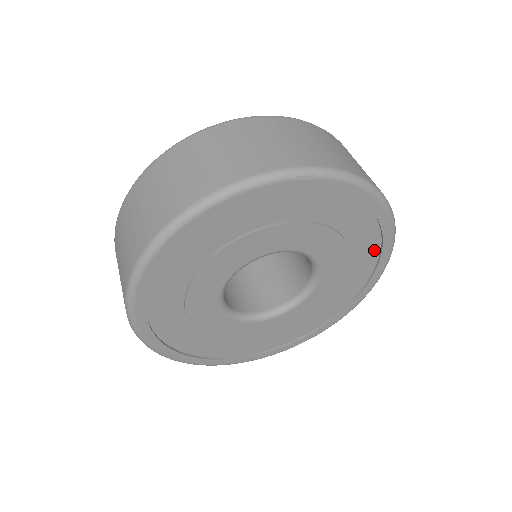
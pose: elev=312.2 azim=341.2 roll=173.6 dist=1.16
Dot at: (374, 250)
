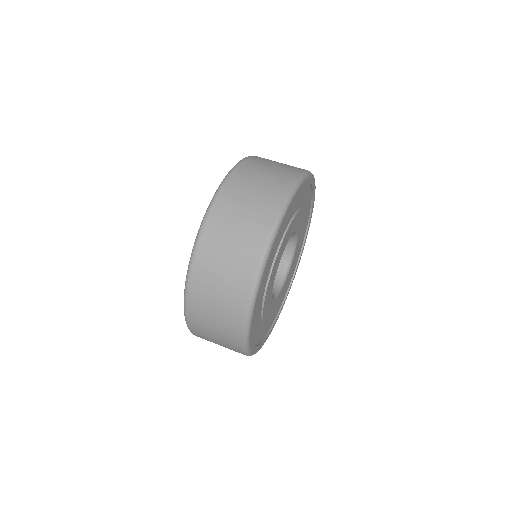
Dot at: (298, 258)
